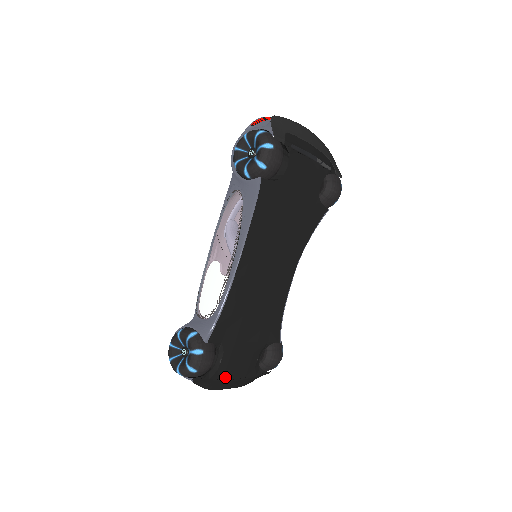
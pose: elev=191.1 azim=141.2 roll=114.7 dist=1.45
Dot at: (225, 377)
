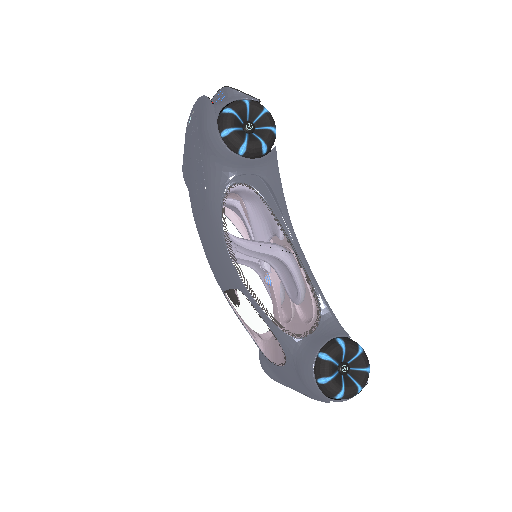
Dot at: occluded
